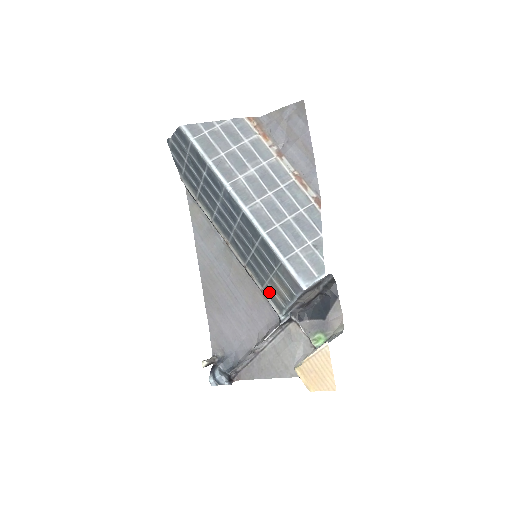
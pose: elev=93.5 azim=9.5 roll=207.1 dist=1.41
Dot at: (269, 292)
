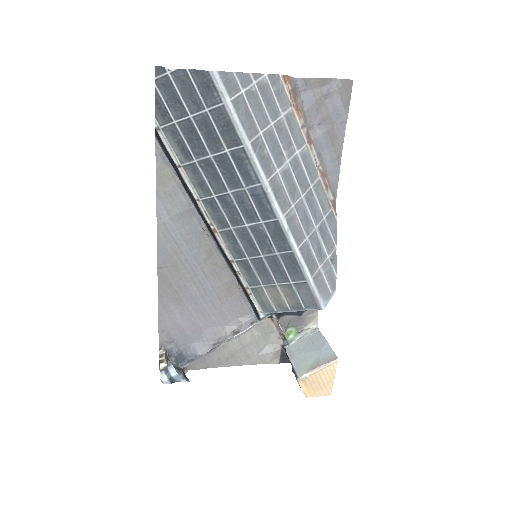
Dot at: (260, 294)
